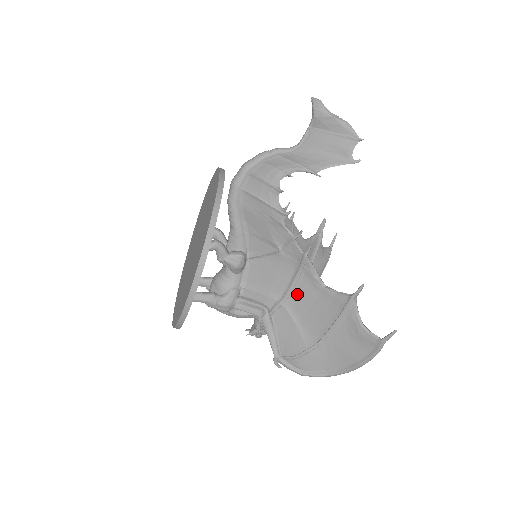
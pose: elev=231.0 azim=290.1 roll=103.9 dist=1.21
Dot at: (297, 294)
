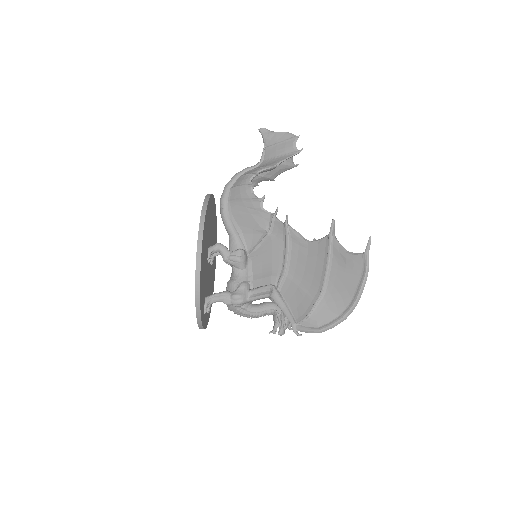
Dot at: (292, 261)
